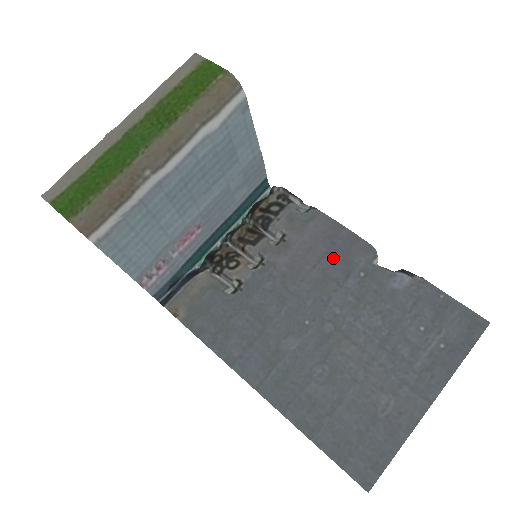
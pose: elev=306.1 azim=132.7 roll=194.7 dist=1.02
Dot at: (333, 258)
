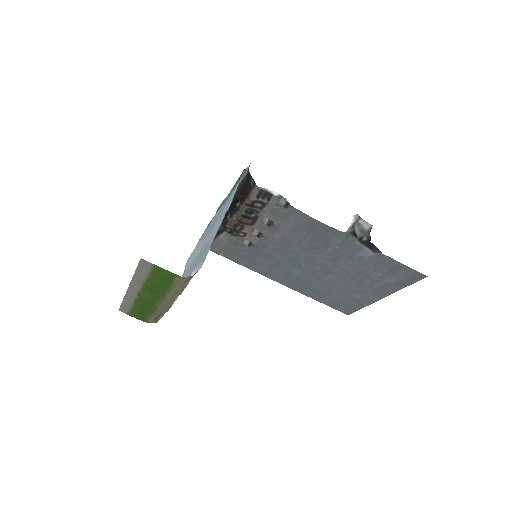
Dot at: (314, 238)
